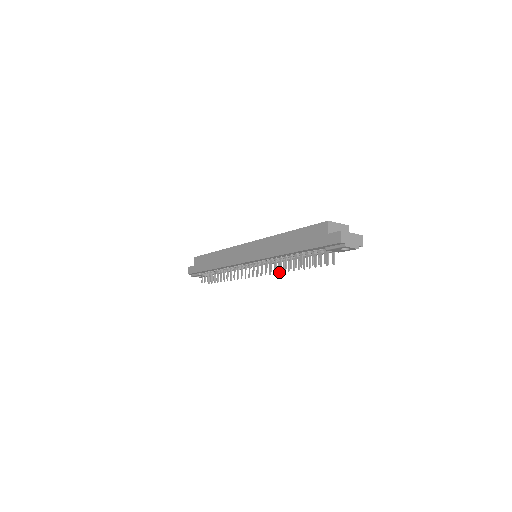
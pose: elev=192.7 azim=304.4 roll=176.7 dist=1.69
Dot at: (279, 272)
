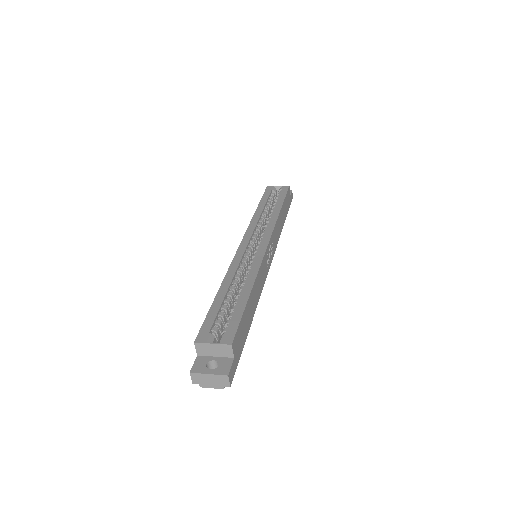
Dot at: occluded
